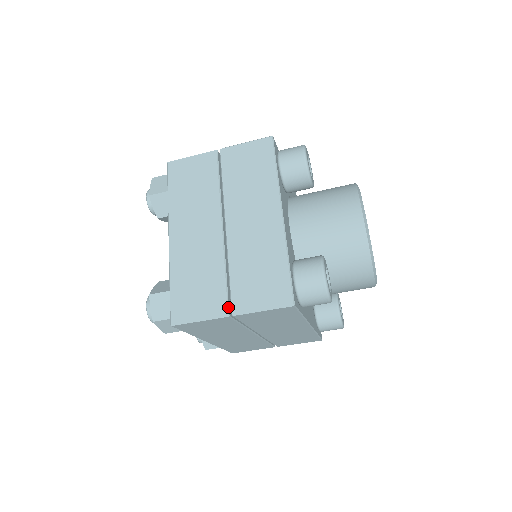
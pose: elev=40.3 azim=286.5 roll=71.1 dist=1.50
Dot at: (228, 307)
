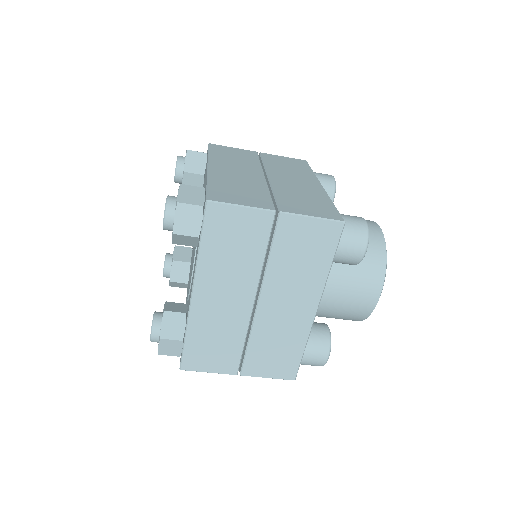
Dot at: (238, 369)
